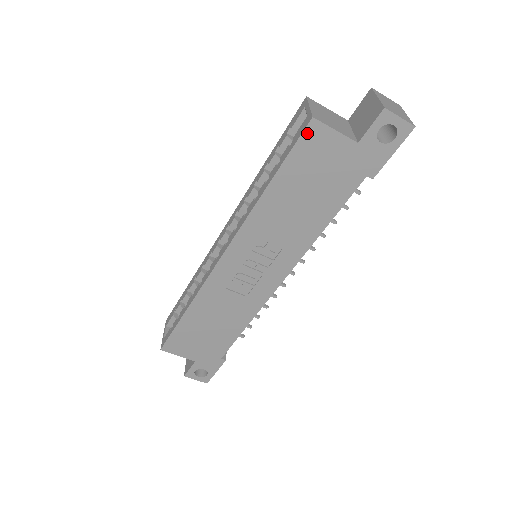
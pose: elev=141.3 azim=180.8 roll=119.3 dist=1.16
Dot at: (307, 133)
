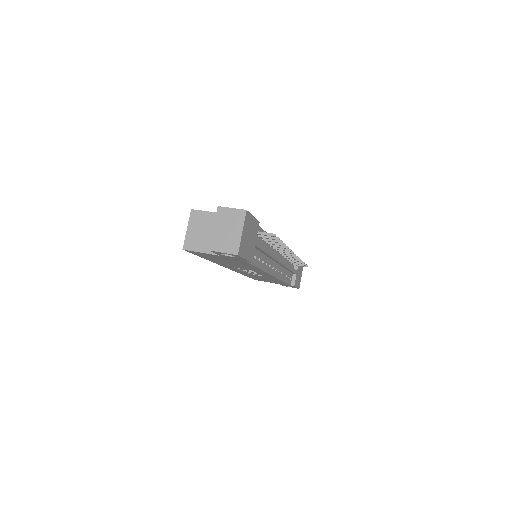
Dot at: (190, 252)
